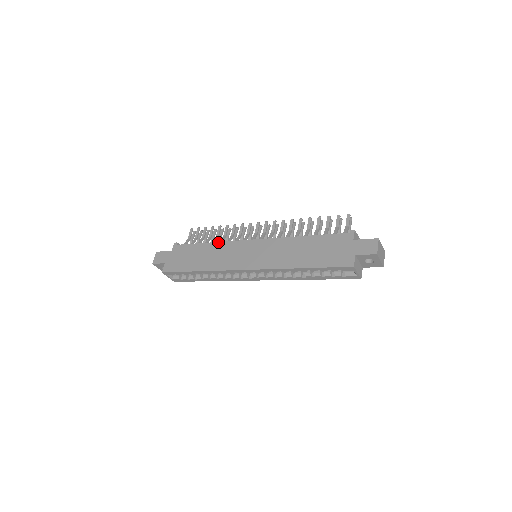
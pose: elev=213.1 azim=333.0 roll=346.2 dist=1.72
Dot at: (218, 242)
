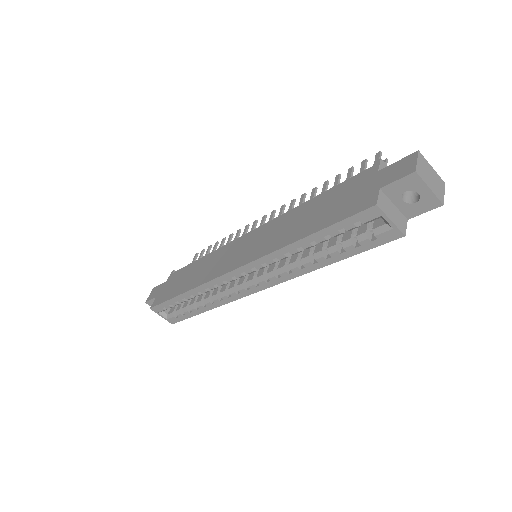
Dot at: (212, 252)
